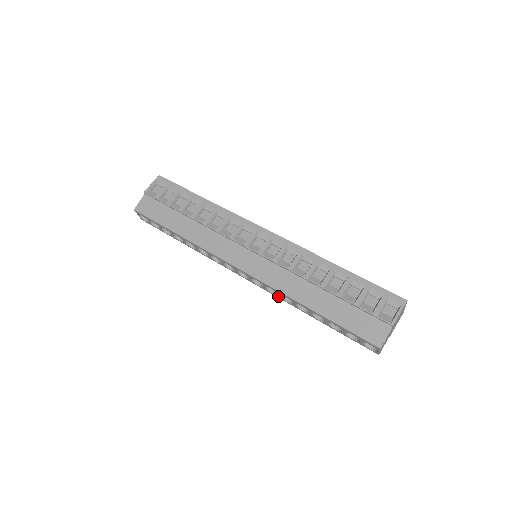
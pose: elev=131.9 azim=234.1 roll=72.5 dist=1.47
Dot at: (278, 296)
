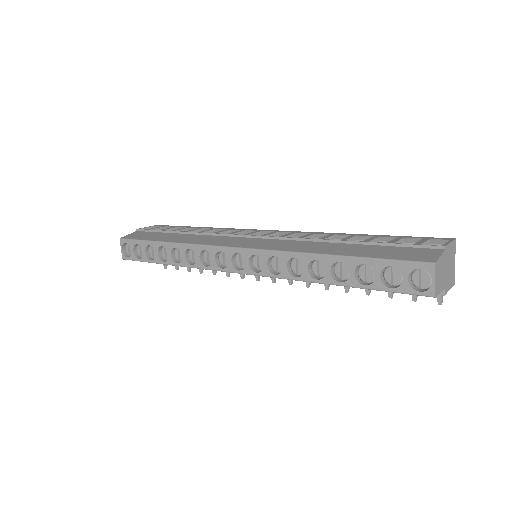
Dot at: (283, 272)
